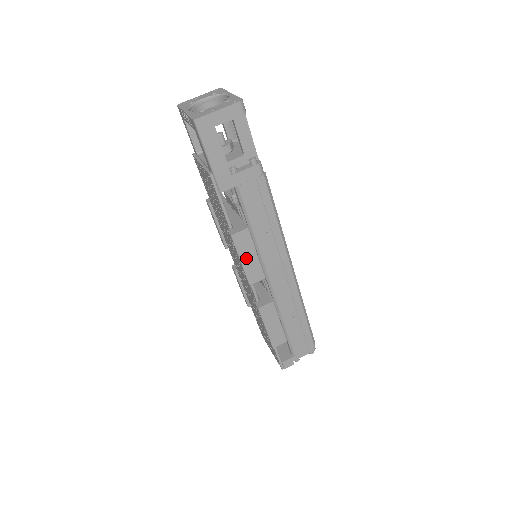
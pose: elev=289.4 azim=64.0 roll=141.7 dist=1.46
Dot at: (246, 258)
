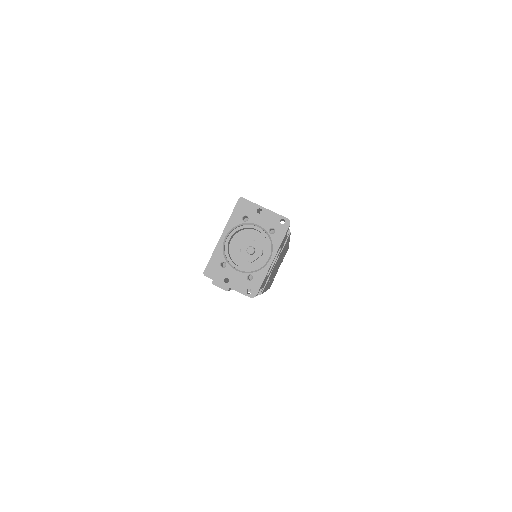
Dot at: occluded
